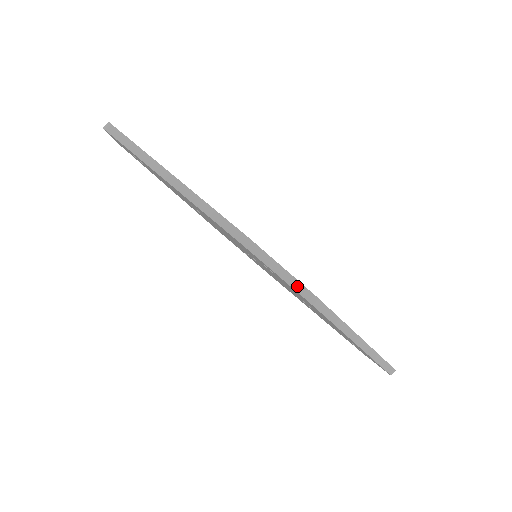
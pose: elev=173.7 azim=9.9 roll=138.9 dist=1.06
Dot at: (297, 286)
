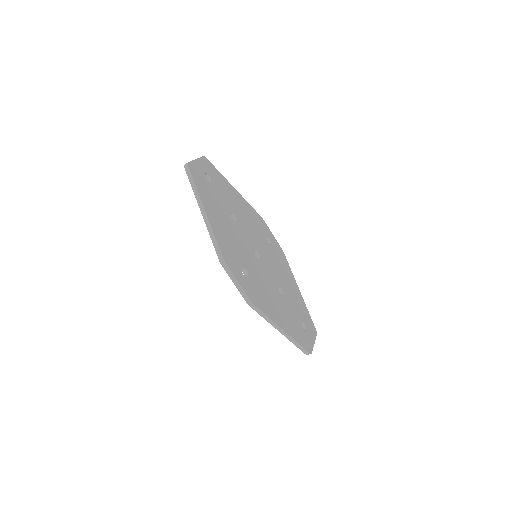
Dot at: (243, 293)
